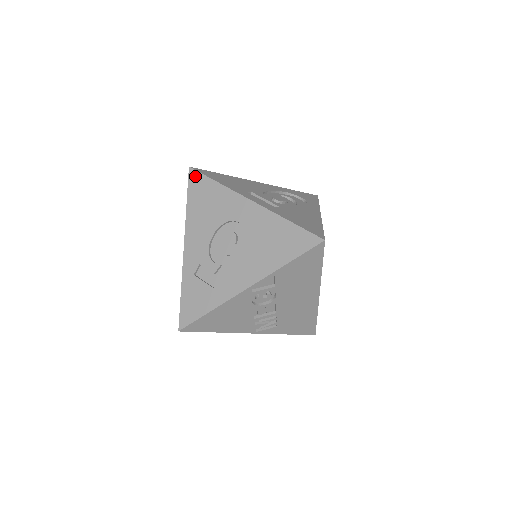
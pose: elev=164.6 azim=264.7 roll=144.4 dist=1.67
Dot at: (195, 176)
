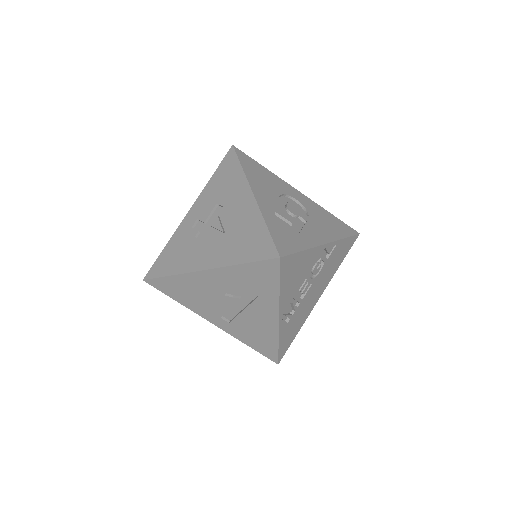
Dot at: (242, 153)
